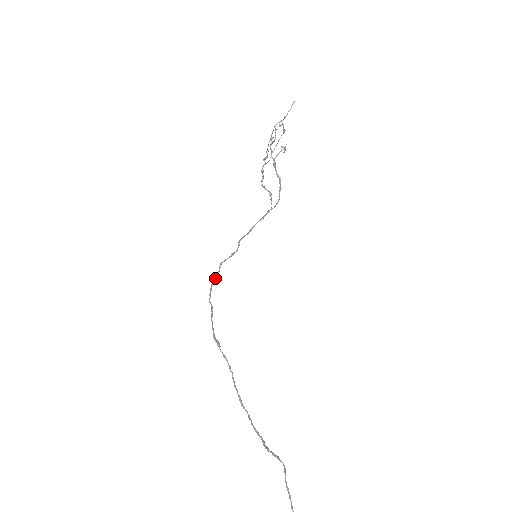
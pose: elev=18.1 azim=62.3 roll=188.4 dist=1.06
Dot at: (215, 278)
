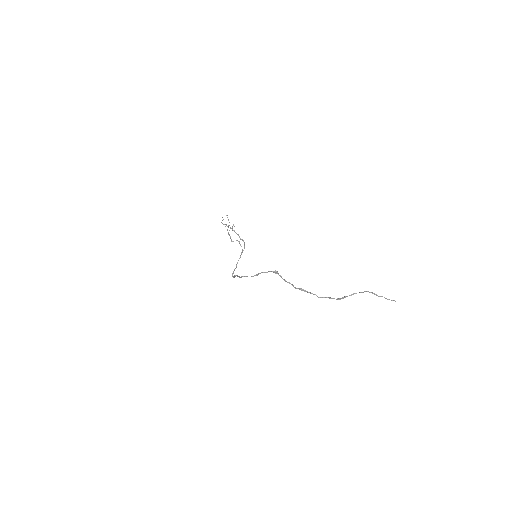
Dot at: (239, 276)
